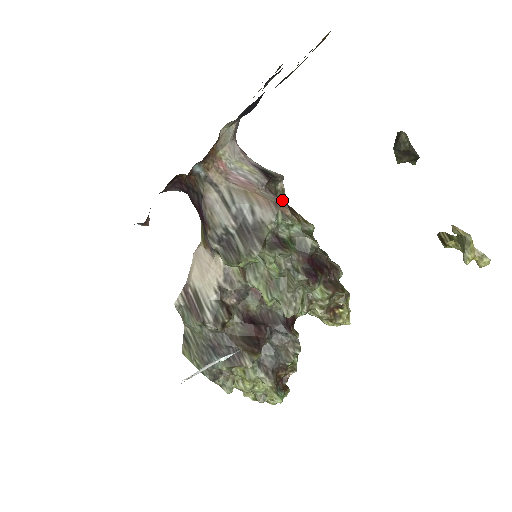
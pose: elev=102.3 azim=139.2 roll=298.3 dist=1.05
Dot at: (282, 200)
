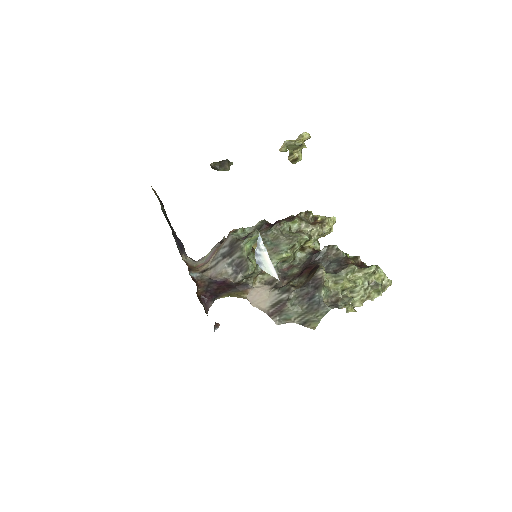
Dot at: occluded
